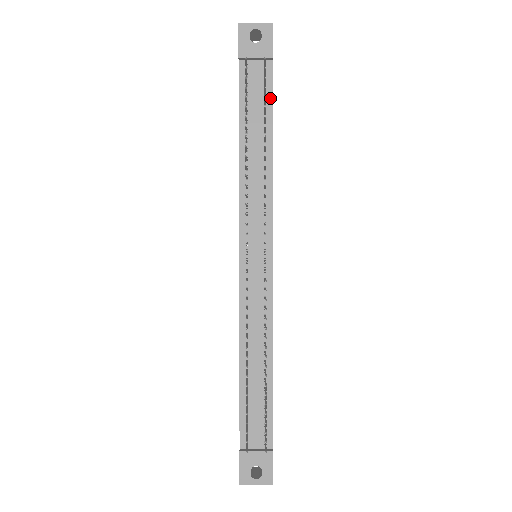
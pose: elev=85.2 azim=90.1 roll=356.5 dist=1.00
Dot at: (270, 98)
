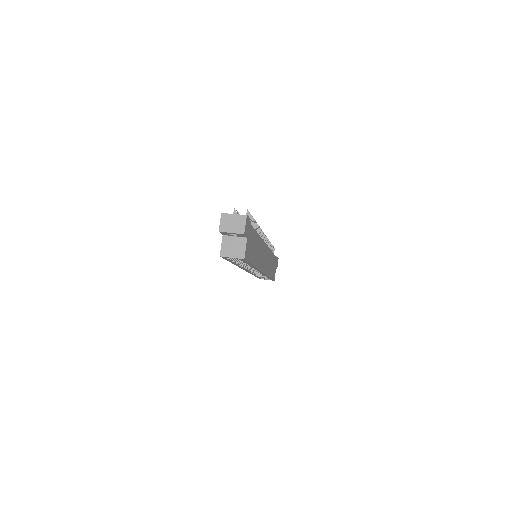
Dot at: occluded
